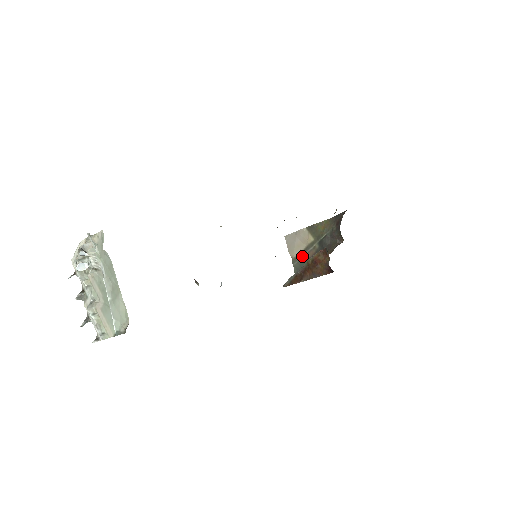
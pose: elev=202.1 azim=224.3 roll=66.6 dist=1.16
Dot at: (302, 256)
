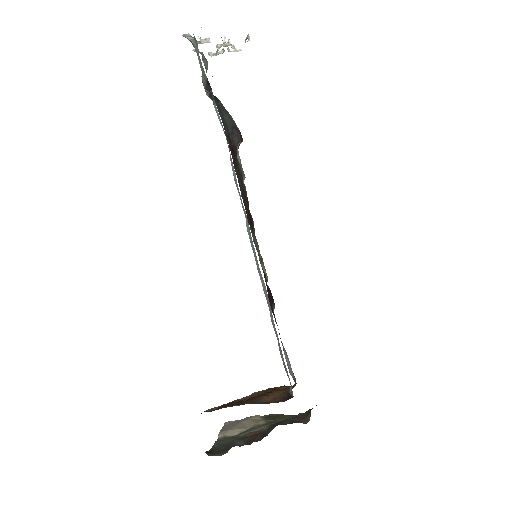
Dot at: (236, 436)
